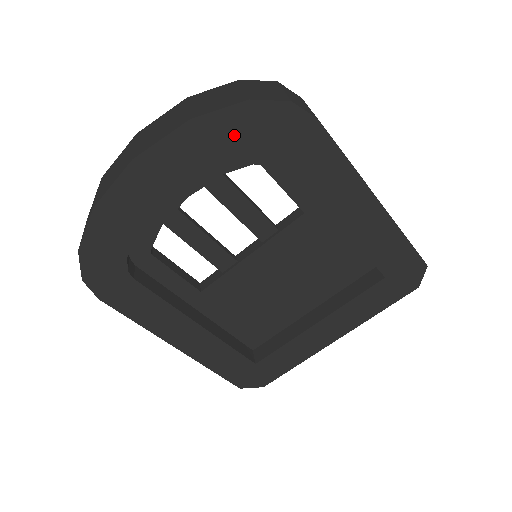
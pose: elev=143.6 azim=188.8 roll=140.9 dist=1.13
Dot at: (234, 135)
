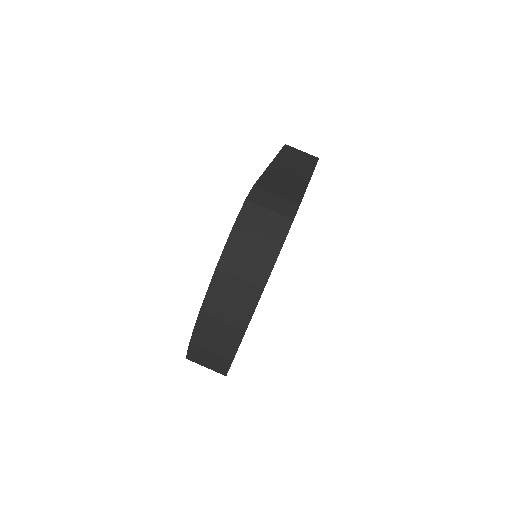
Dot at: occluded
